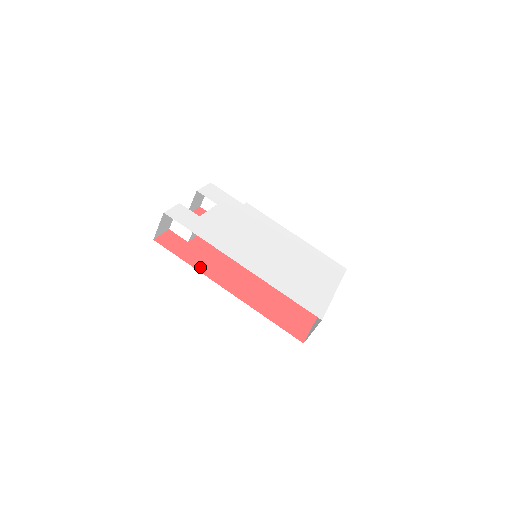
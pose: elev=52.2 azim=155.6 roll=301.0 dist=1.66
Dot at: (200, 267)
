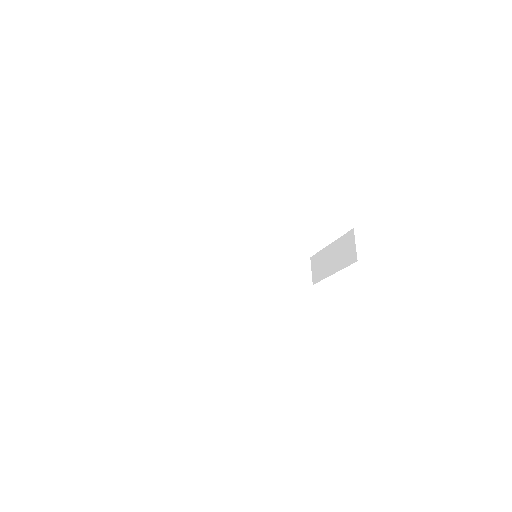
Dot at: occluded
